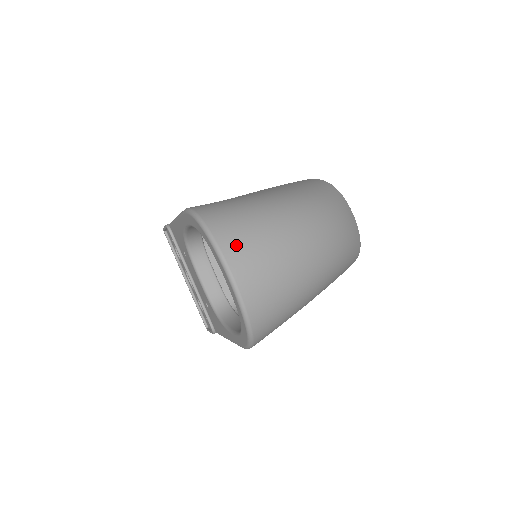
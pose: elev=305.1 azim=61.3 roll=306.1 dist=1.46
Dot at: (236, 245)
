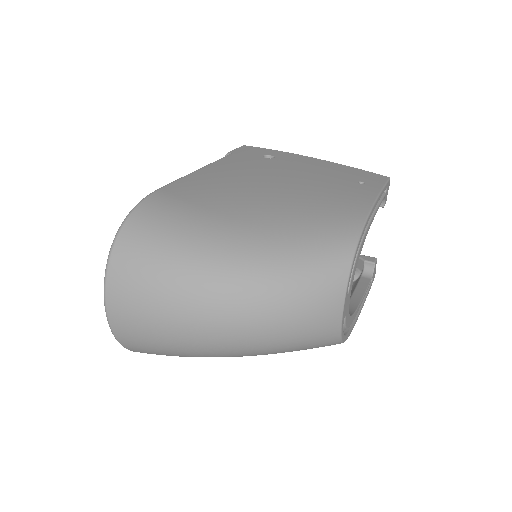
Dot at: (122, 282)
